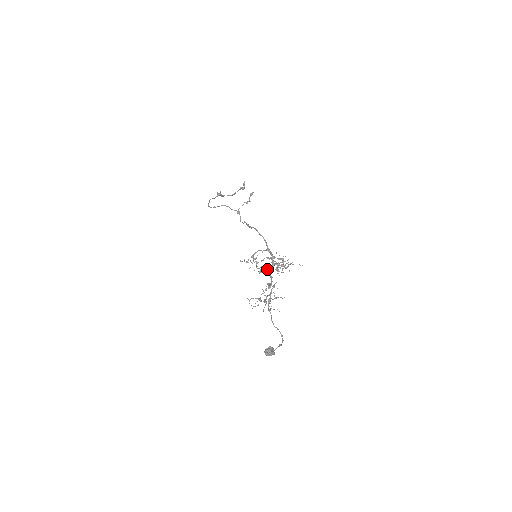
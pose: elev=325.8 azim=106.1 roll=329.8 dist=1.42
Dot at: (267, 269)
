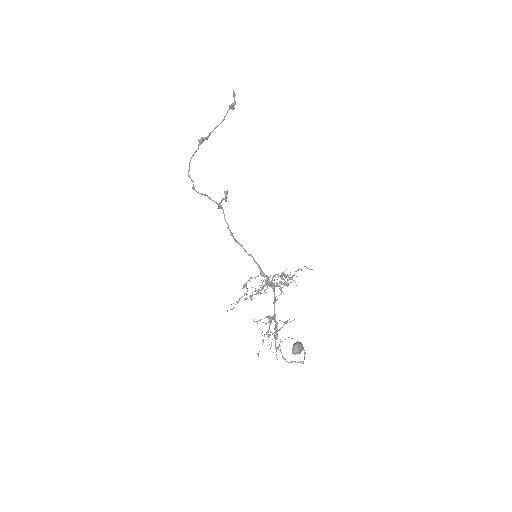
Dot at: occluded
